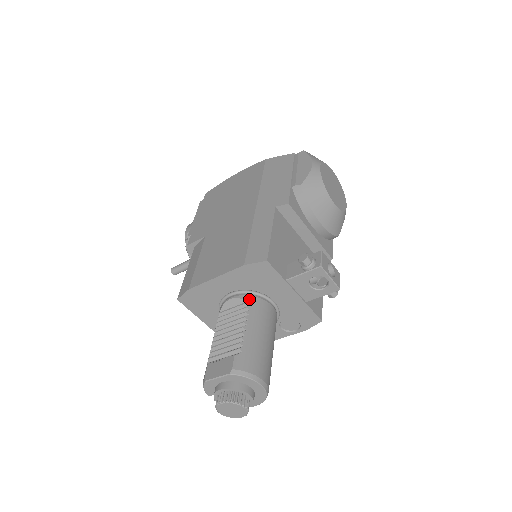
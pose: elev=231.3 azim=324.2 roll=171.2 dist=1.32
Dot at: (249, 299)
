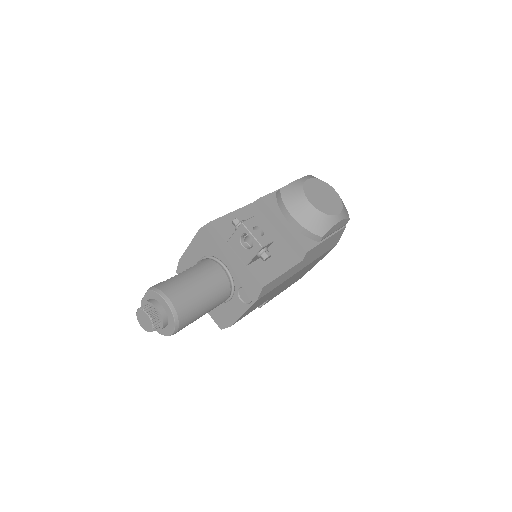
Dot at: (204, 260)
